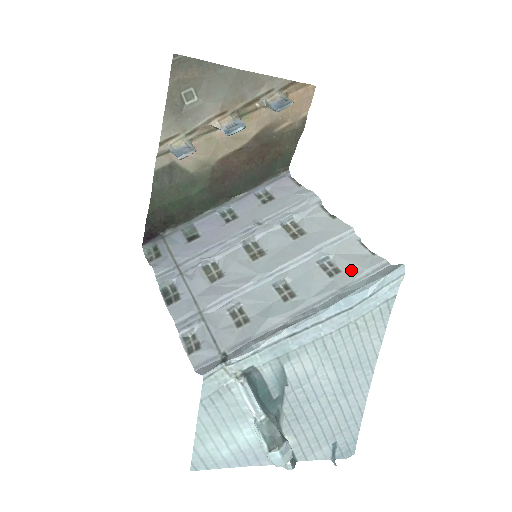
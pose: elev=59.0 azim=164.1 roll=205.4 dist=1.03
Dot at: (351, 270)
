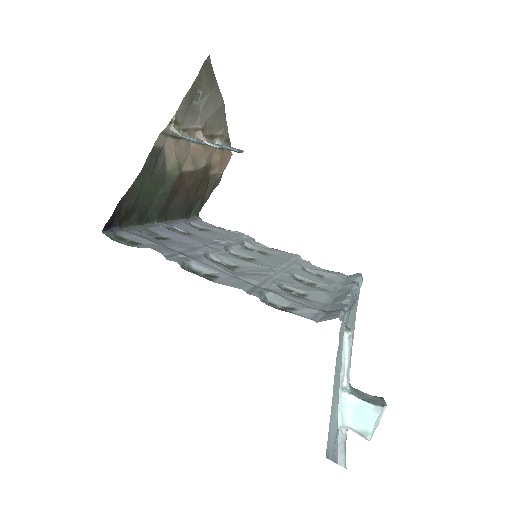
Dot at: (330, 275)
